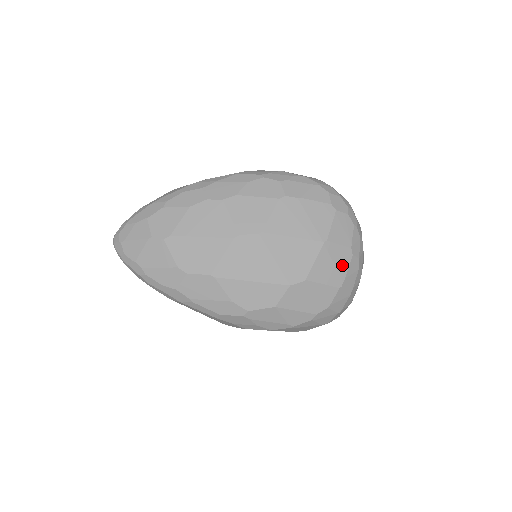
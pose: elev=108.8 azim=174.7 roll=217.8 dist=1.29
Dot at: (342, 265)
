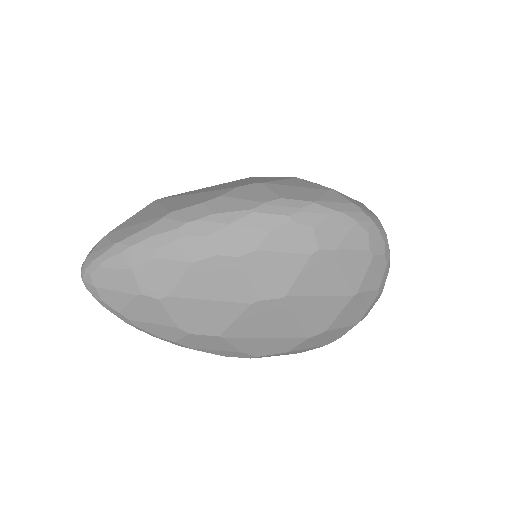
Dot at: (365, 306)
